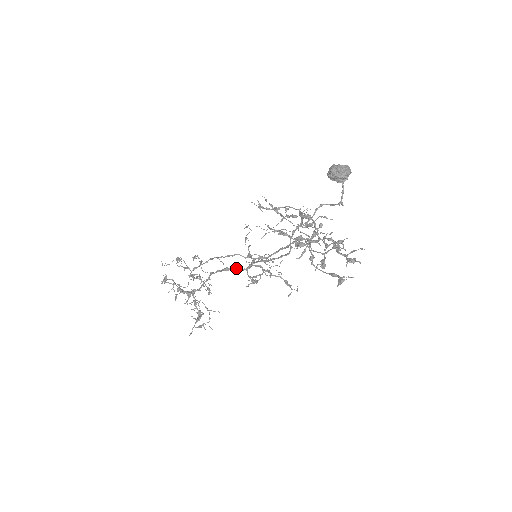
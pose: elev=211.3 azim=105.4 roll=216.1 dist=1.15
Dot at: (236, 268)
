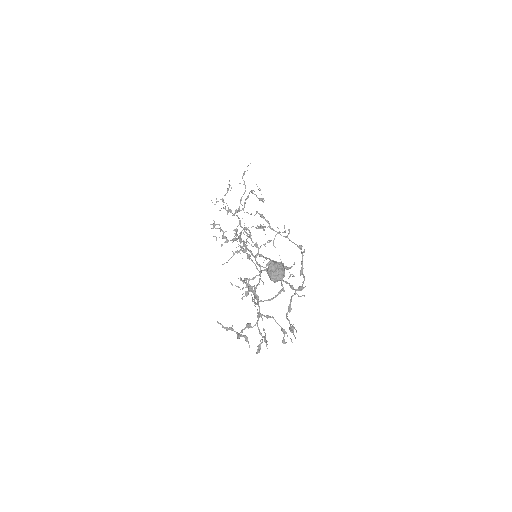
Dot at: (249, 251)
